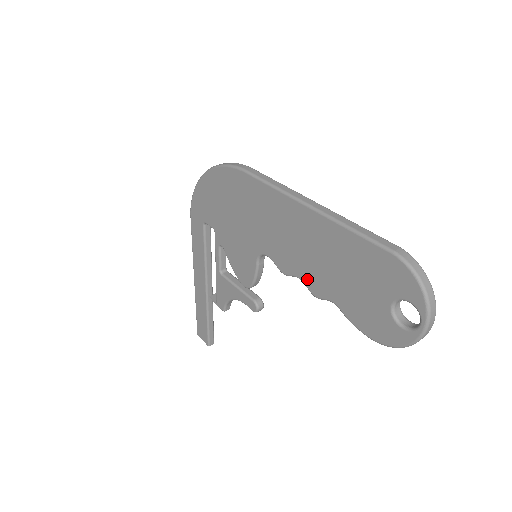
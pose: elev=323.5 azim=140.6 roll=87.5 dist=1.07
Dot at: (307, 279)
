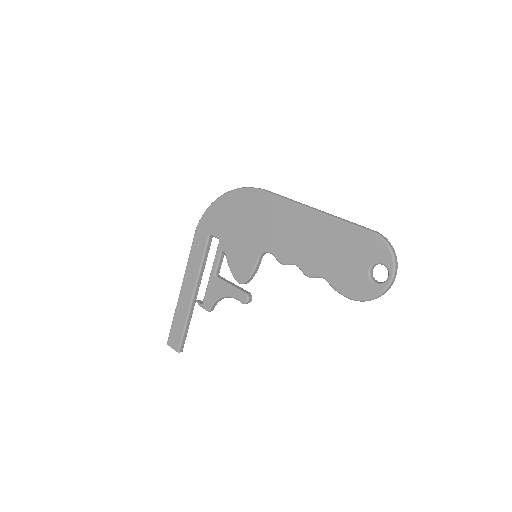
Dot at: (303, 264)
